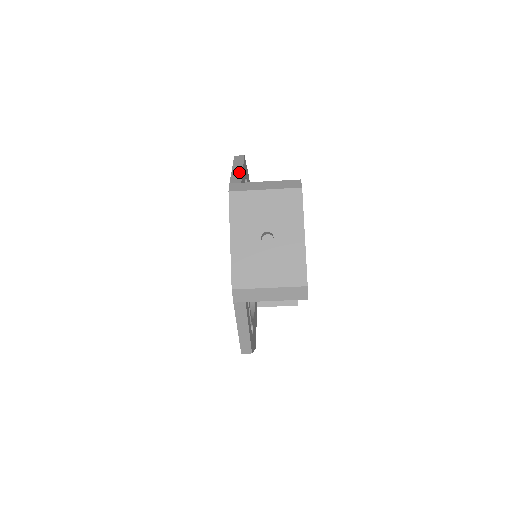
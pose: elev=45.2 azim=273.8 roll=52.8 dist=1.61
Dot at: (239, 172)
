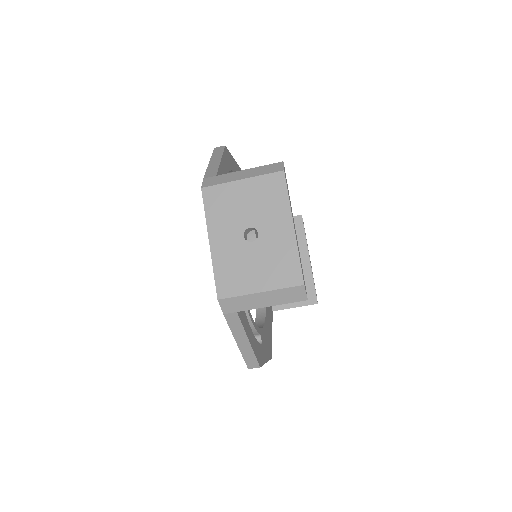
Dot at: (216, 164)
